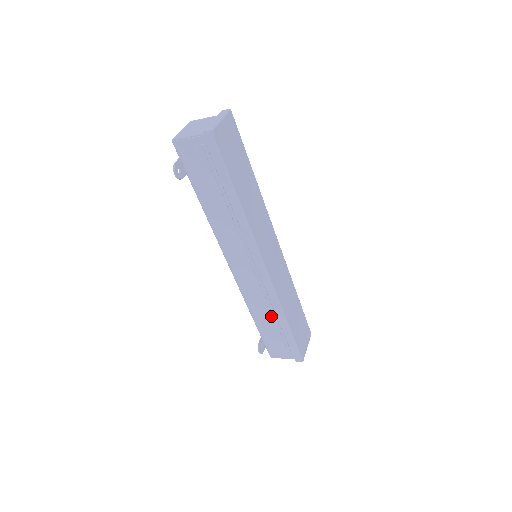
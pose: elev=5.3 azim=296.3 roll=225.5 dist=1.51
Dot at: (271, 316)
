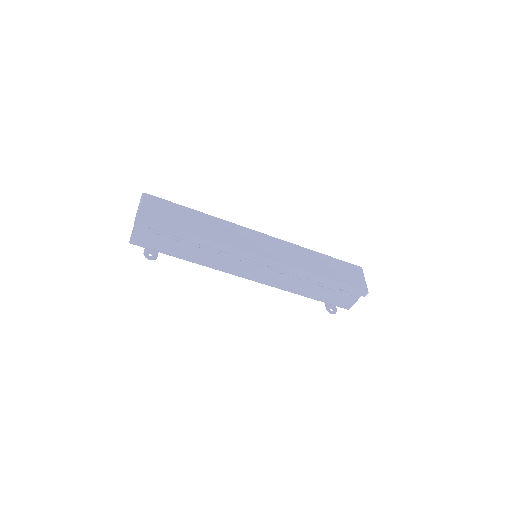
Dot at: (308, 283)
